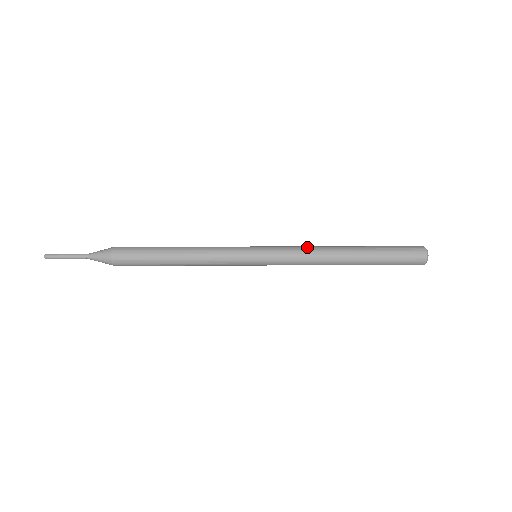
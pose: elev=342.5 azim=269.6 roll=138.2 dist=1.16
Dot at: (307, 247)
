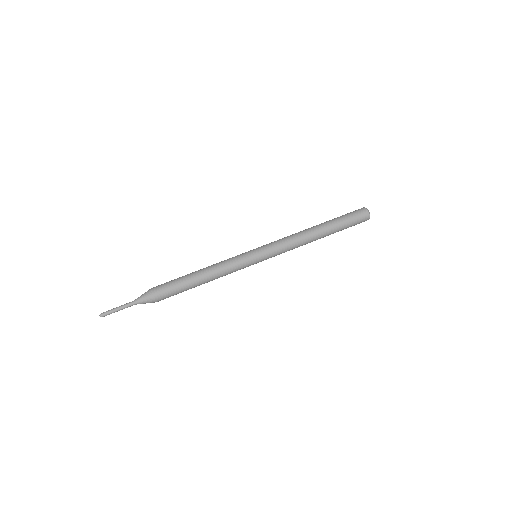
Dot at: (289, 237)
